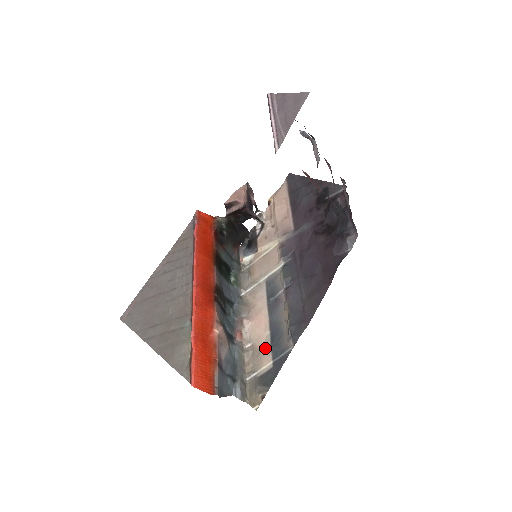
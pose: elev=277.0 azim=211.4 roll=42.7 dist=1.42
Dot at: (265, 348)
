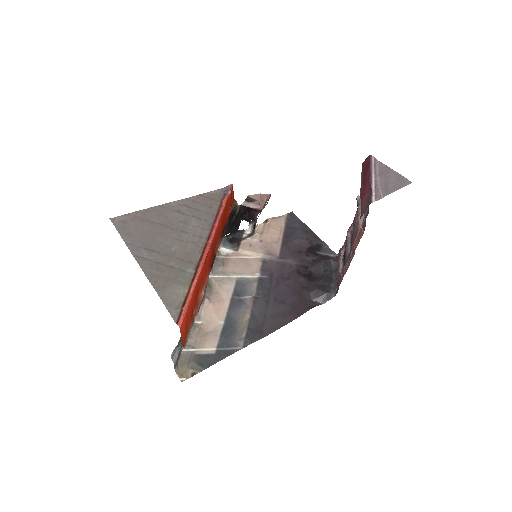
Dot at: (214, 334)
